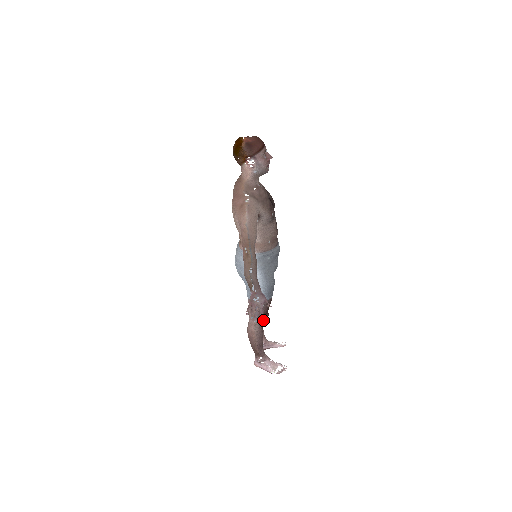
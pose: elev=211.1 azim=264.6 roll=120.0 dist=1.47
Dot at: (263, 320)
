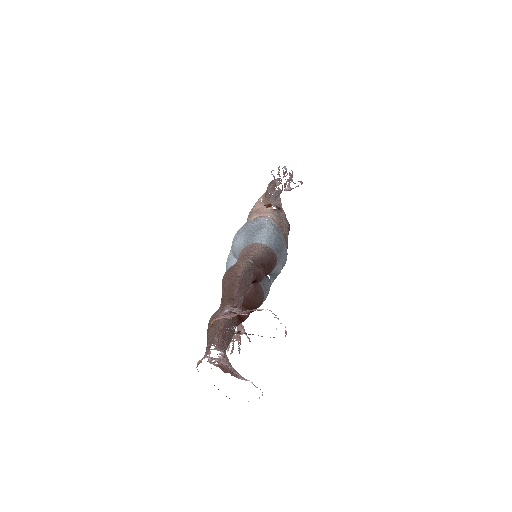
Dot at: (257, 269)
